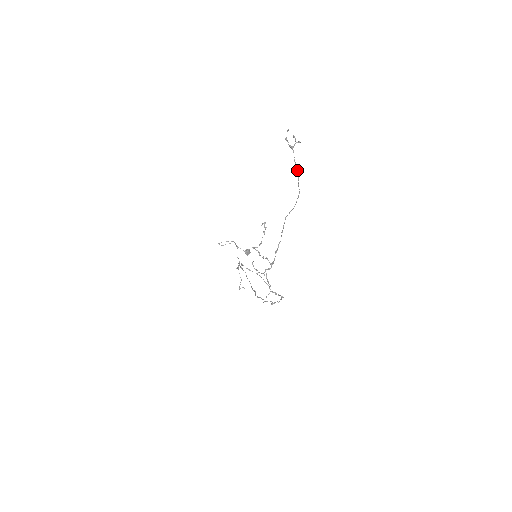
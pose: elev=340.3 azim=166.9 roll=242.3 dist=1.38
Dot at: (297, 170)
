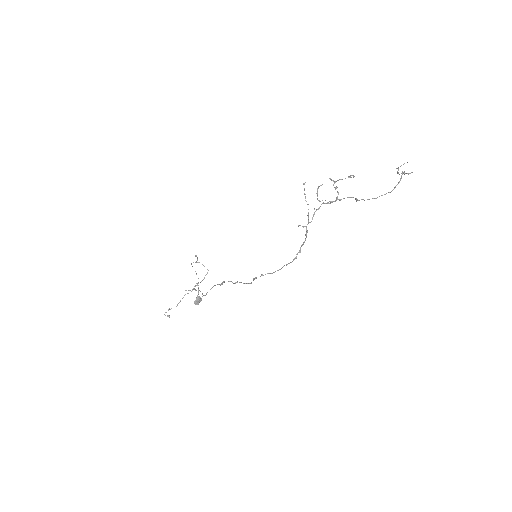
Dot at: (400, 180)
